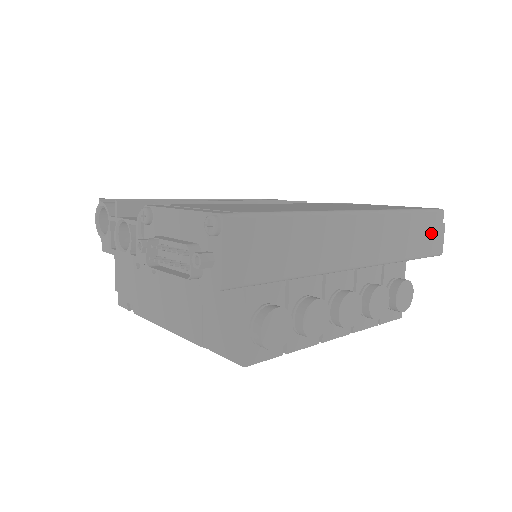
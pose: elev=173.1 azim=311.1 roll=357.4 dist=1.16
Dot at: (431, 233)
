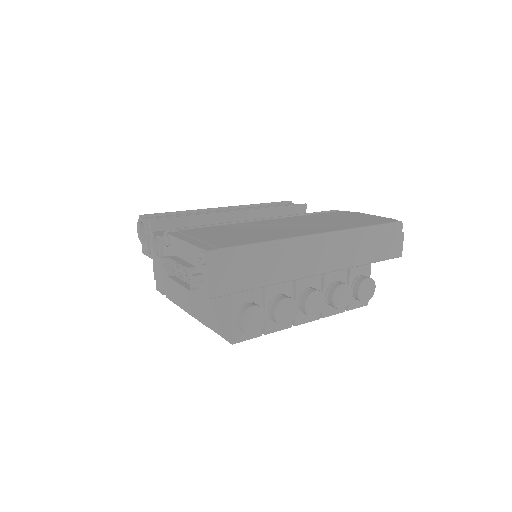
Dot at: (389, 241)
